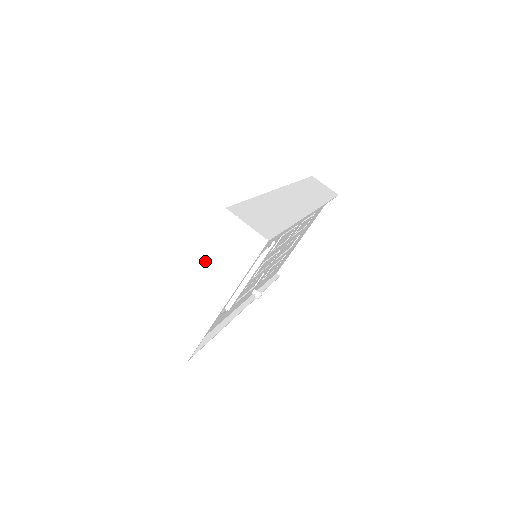
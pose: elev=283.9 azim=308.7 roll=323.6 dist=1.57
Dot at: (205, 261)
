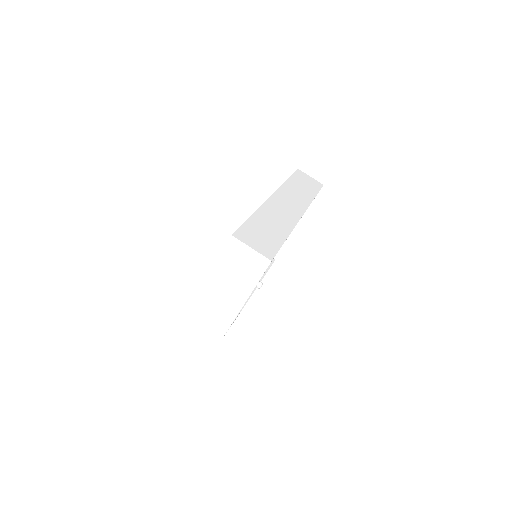
Dot at: (217, 279)
